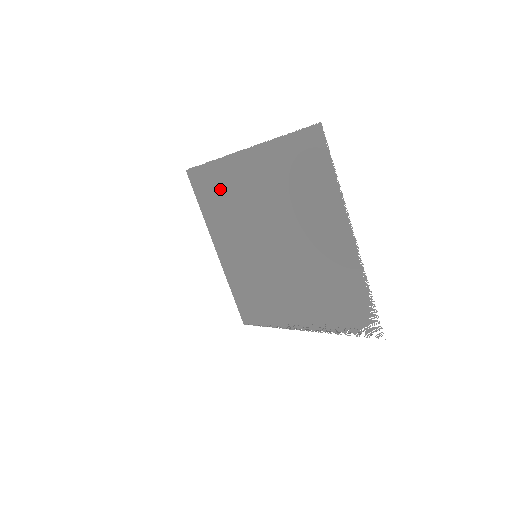
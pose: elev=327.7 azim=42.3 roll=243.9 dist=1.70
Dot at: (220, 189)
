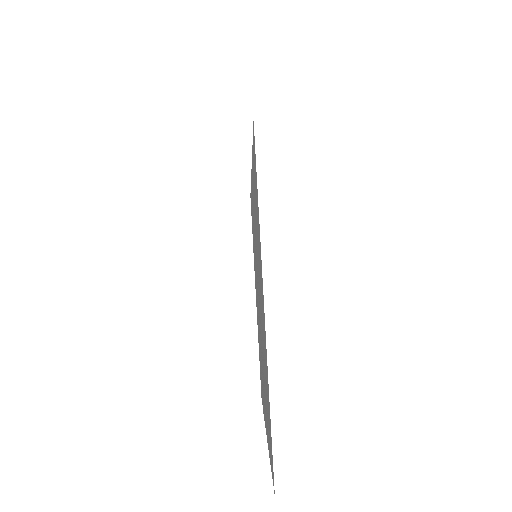
Dot at: occluded
